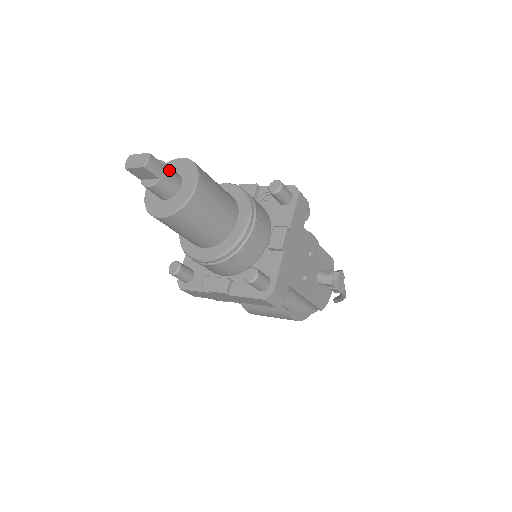
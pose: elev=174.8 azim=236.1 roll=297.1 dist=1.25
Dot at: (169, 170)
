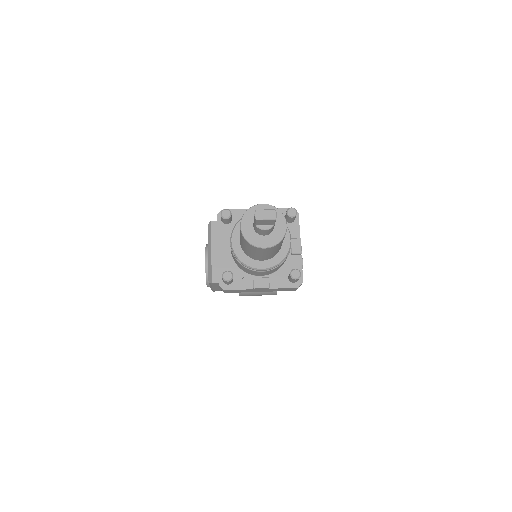
Dot at: occluded
